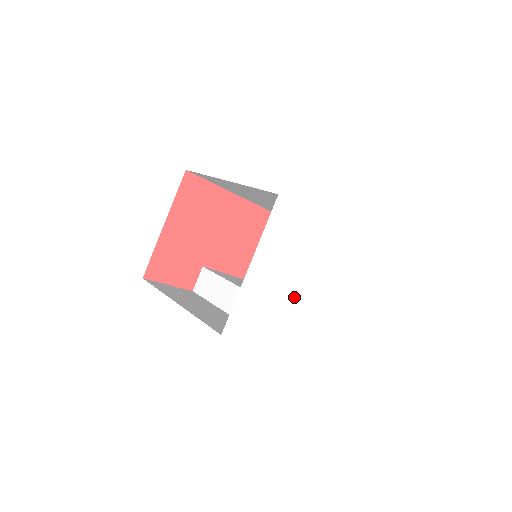
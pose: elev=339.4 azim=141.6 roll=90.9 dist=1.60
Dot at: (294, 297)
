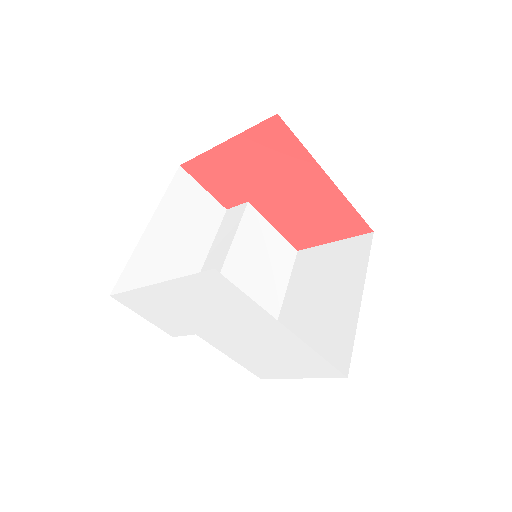
Dot at: (208, 332)
